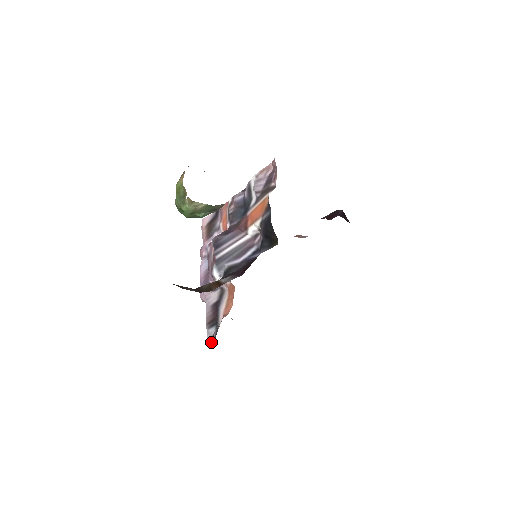
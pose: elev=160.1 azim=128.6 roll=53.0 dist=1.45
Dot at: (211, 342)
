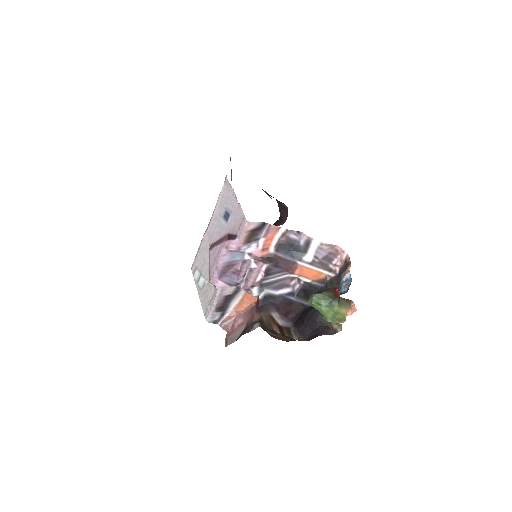
Dot at: (214, 322)
